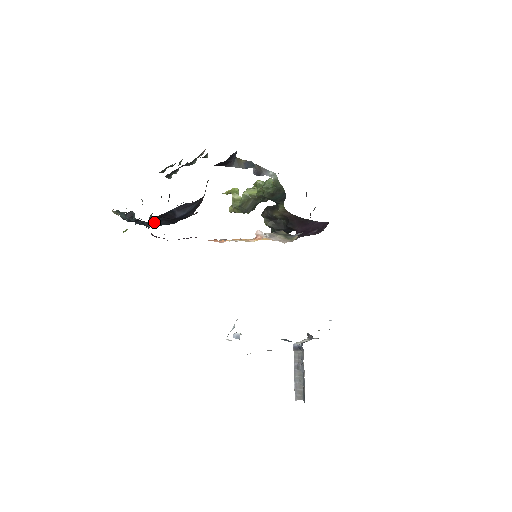
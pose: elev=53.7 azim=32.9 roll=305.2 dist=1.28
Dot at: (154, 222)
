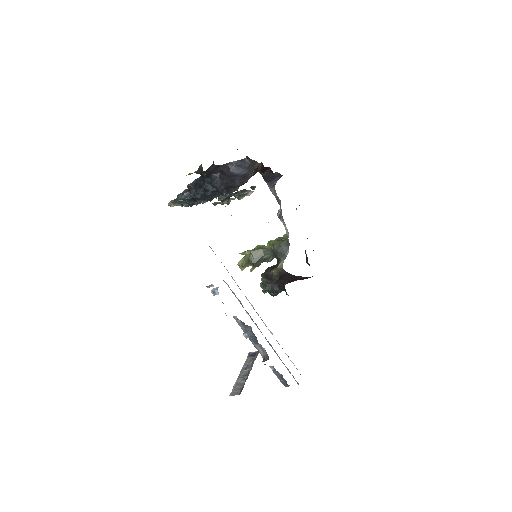
Dot at: (211, 177)
